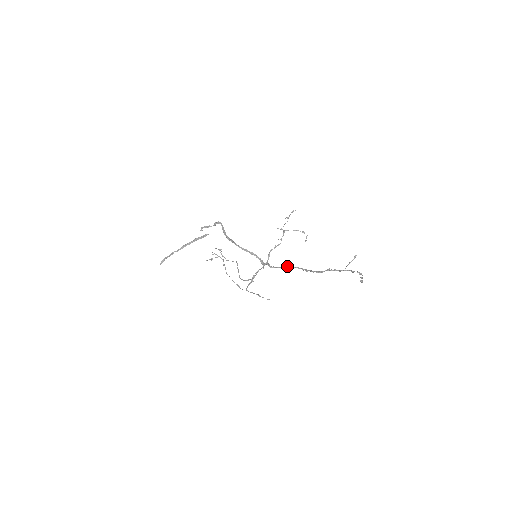
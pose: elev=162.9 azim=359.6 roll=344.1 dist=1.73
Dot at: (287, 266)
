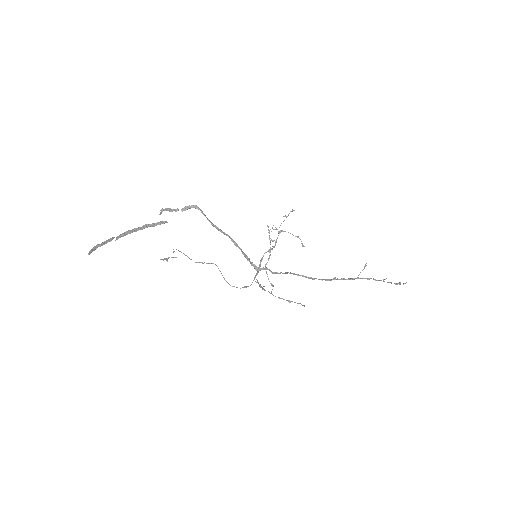
Dot at: (290, 272)
